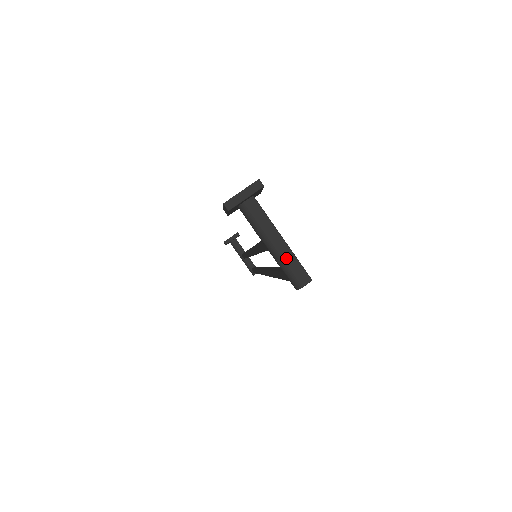
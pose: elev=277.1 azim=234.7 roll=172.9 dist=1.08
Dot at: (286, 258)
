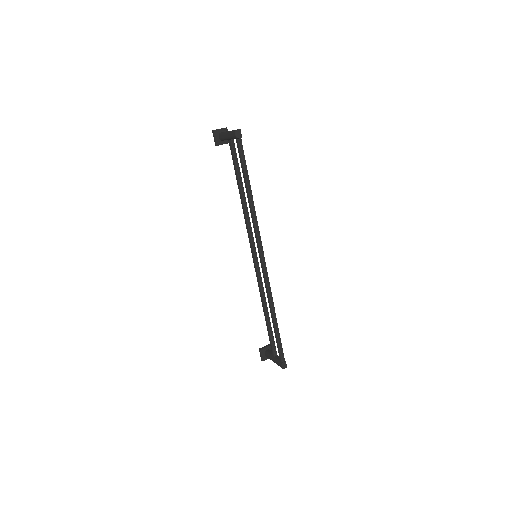
Dot at: occluded
